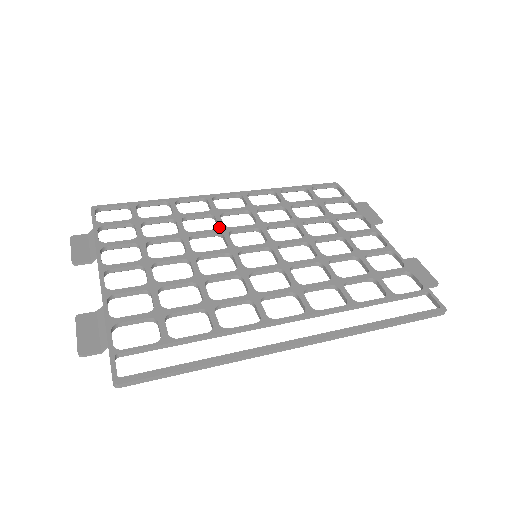
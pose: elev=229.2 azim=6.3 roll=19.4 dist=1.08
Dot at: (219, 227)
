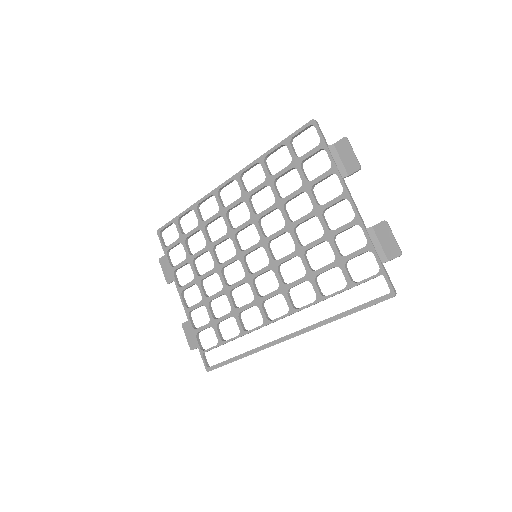
Dot at: (228, 231)
